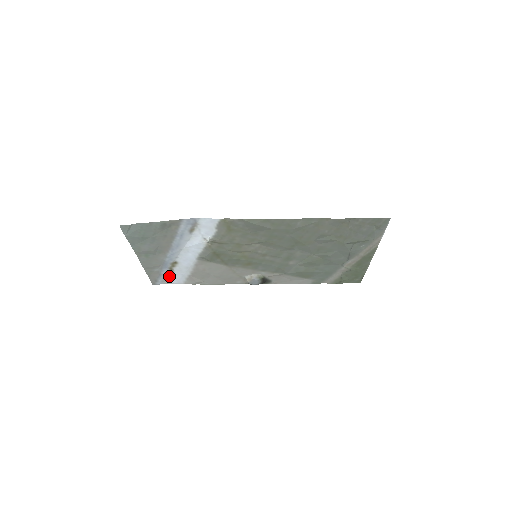
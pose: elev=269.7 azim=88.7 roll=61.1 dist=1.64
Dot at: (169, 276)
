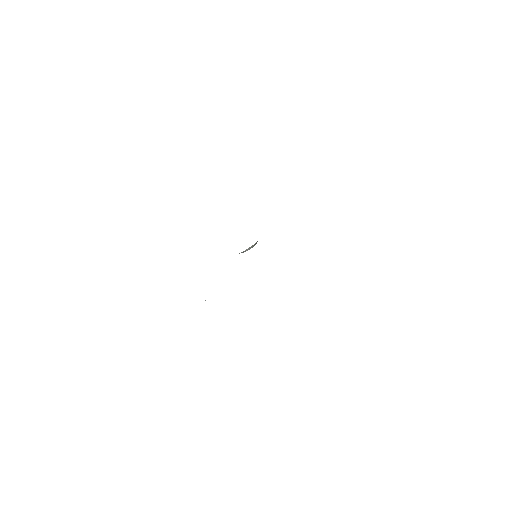
Dot at: occluded
